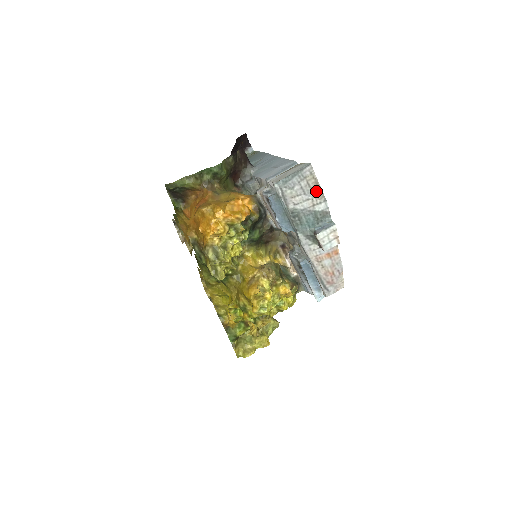
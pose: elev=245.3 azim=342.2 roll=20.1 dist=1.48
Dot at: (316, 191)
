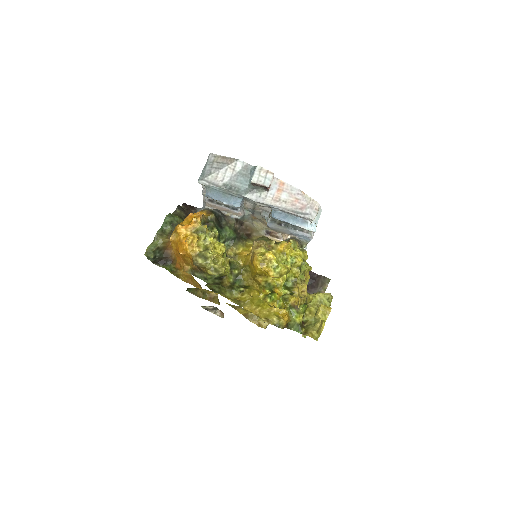
Dot at: (227, 161)
